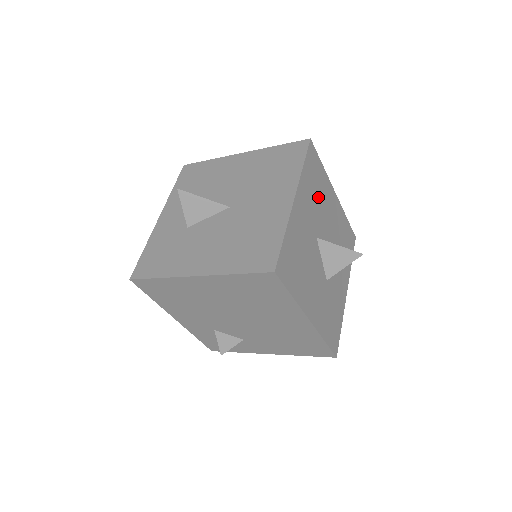
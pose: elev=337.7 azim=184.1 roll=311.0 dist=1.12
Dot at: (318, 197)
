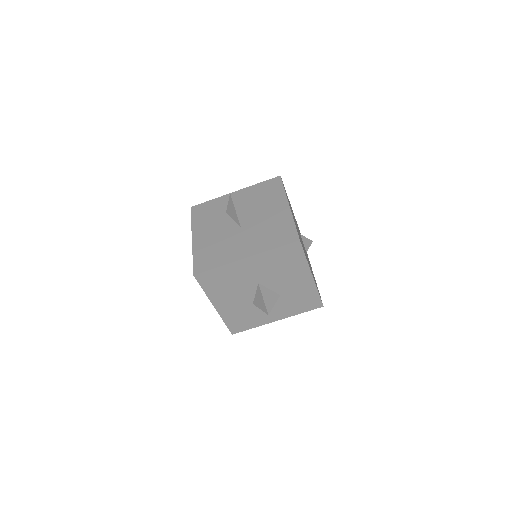
Dot at: (281, 268)
